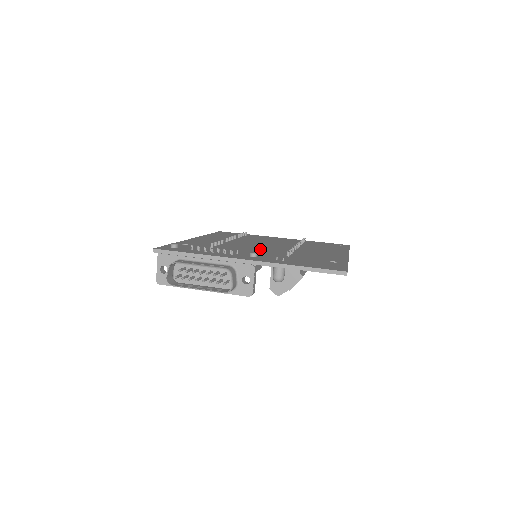
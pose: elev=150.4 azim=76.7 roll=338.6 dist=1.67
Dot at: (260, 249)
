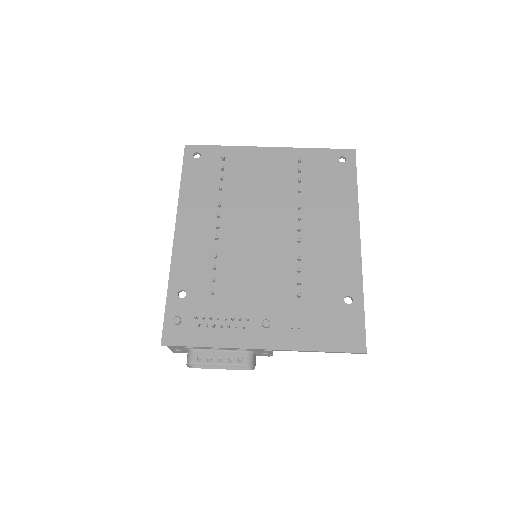
Dot at: (263, 268)
